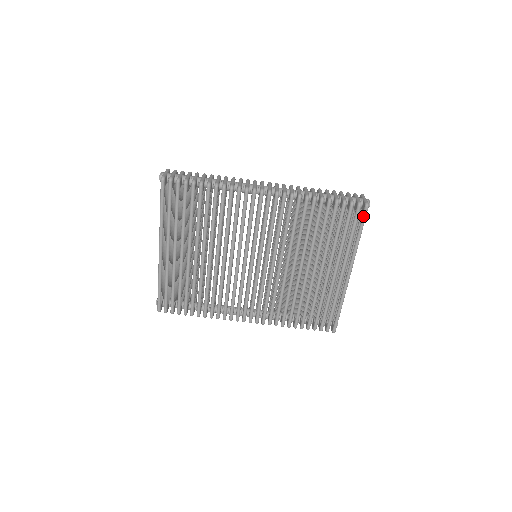
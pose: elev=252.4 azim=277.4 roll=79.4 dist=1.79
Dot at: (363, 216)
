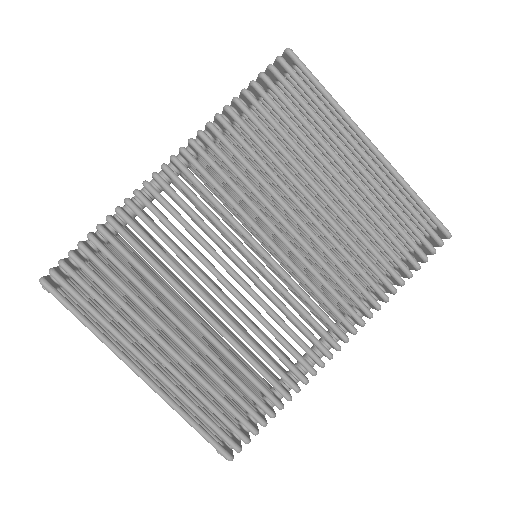
Dot at: (299, 66)
